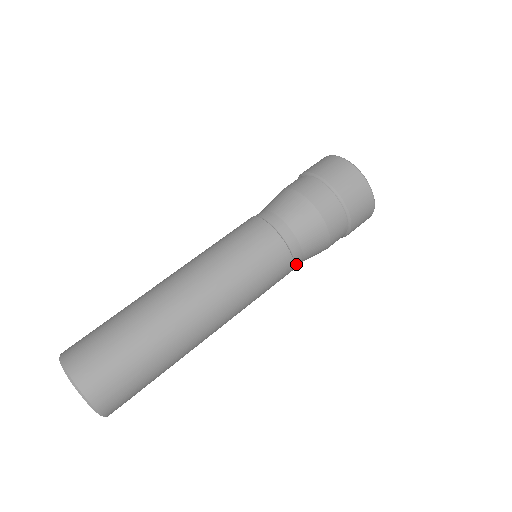
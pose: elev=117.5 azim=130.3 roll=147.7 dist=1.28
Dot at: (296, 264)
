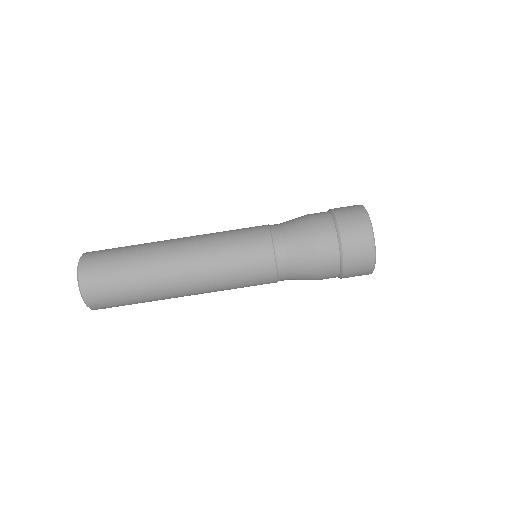
Dot at: (281, 279)
